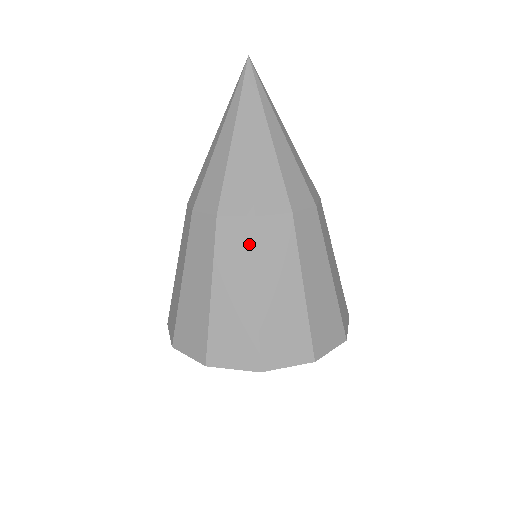
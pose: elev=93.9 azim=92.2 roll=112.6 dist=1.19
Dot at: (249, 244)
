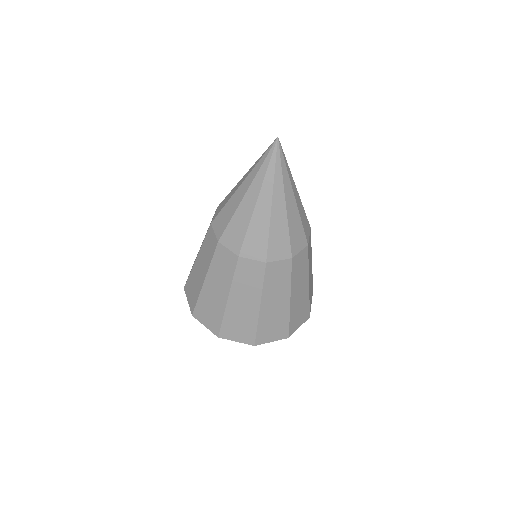
Dot at: (231, 269)
